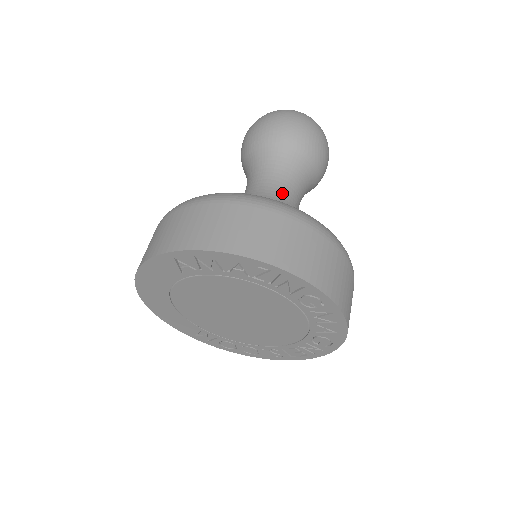
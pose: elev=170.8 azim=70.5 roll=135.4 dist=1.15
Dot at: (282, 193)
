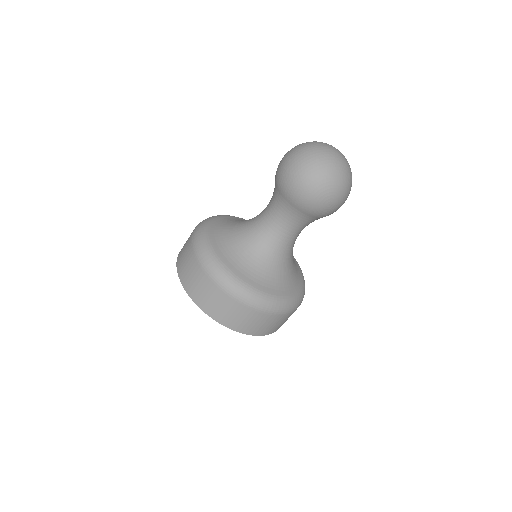
Dot at: (270, 231)
